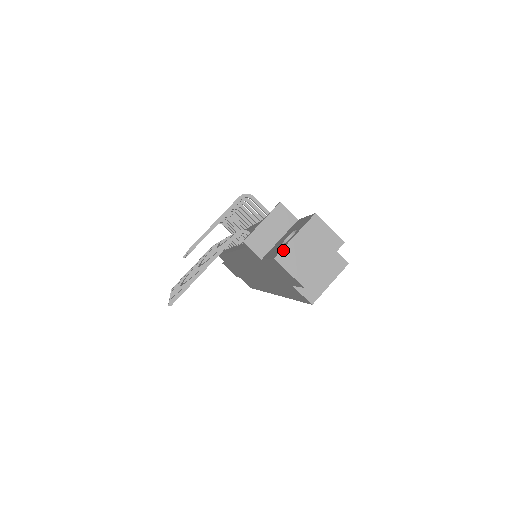
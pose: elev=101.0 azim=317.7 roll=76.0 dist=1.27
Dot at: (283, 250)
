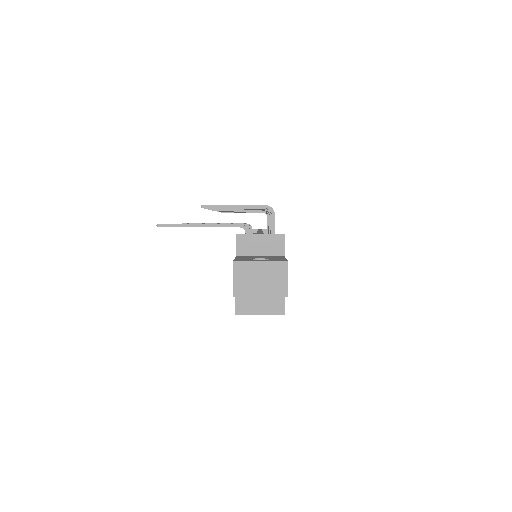
Dot at: (244, 261)
